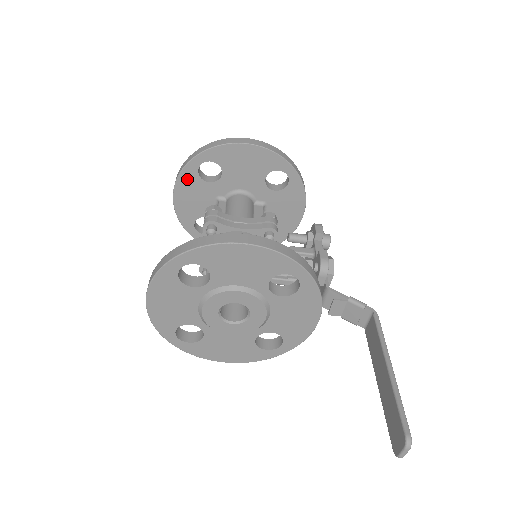
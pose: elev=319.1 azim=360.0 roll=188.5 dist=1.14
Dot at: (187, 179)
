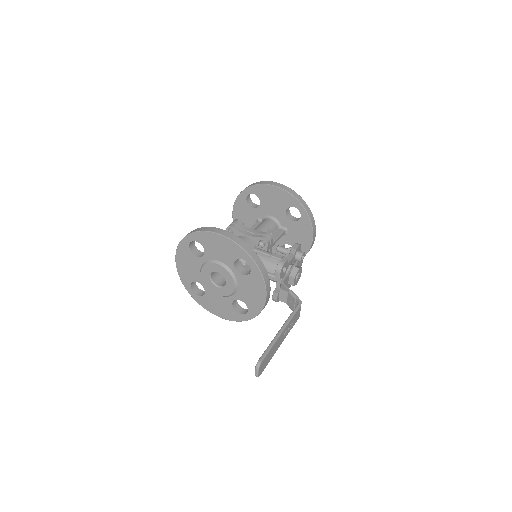
Dot at: (240, 203)
